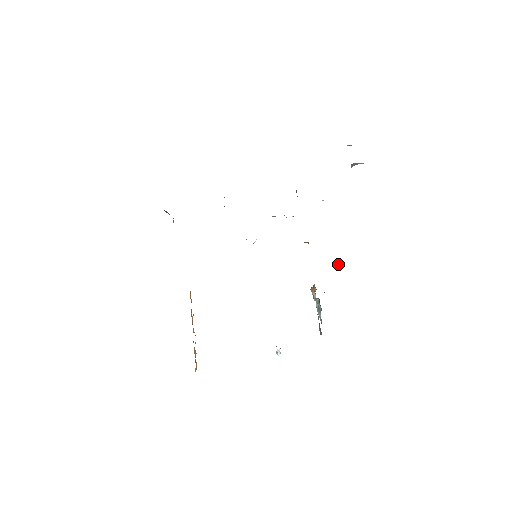
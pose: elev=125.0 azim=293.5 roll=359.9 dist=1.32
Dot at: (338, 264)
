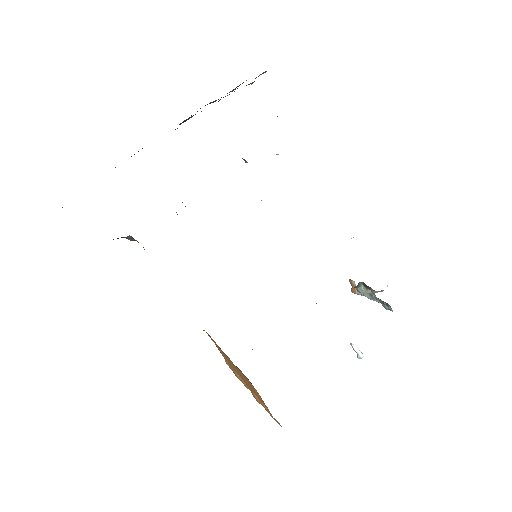
Dot at: occluded
